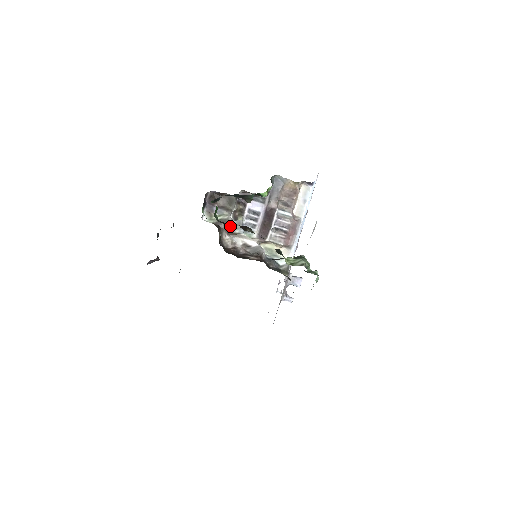
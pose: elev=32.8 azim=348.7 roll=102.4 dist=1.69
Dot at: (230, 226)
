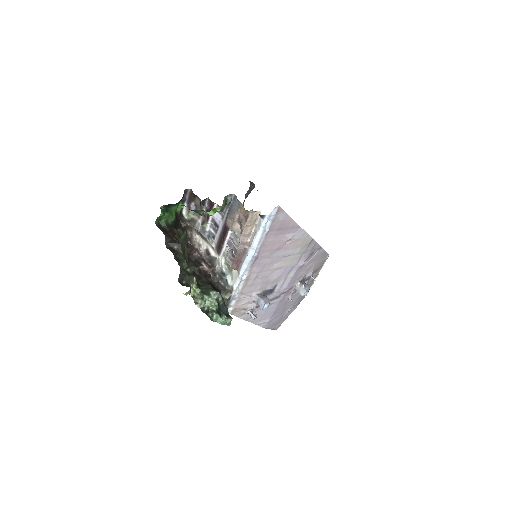
Dot at: (197, 228)
